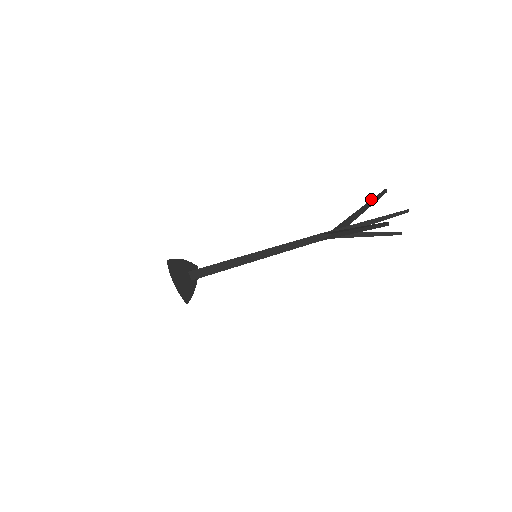
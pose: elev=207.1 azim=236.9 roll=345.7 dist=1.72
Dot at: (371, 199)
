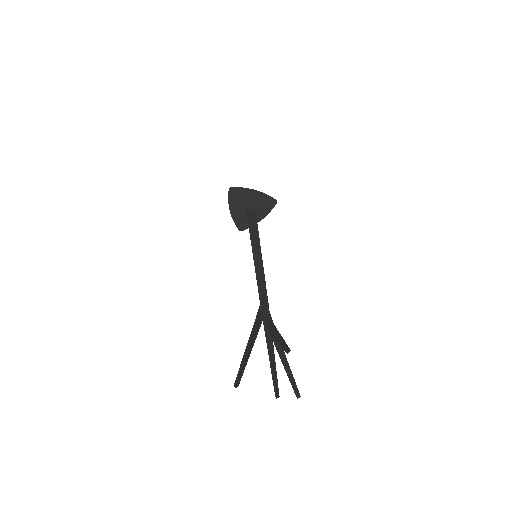
Dot at: occluded
